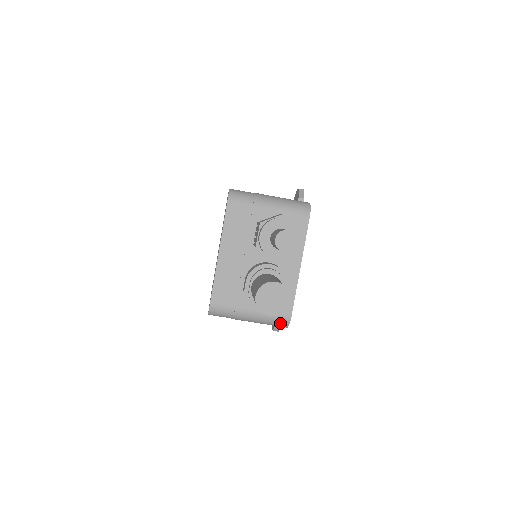
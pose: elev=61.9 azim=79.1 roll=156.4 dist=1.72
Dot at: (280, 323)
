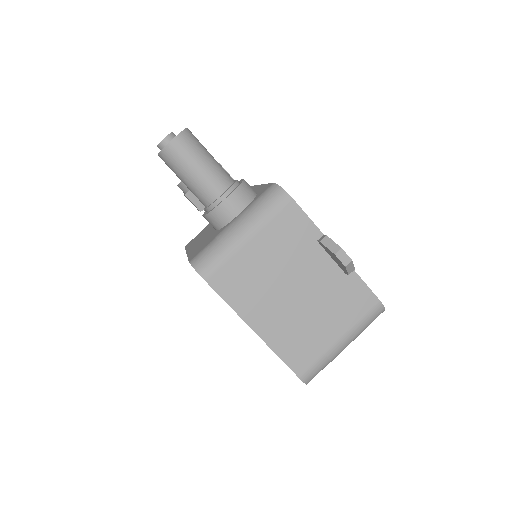
Dot at: (271, 196)
